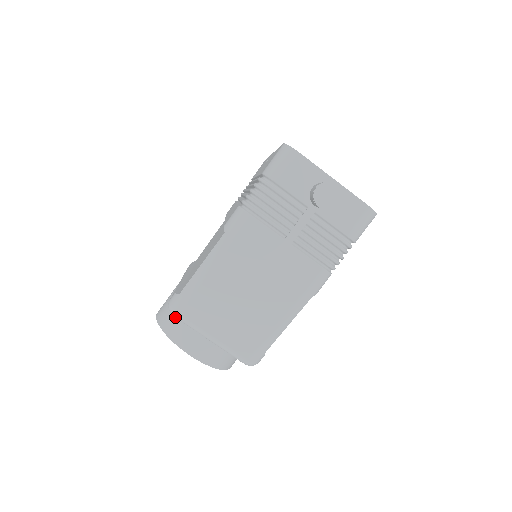
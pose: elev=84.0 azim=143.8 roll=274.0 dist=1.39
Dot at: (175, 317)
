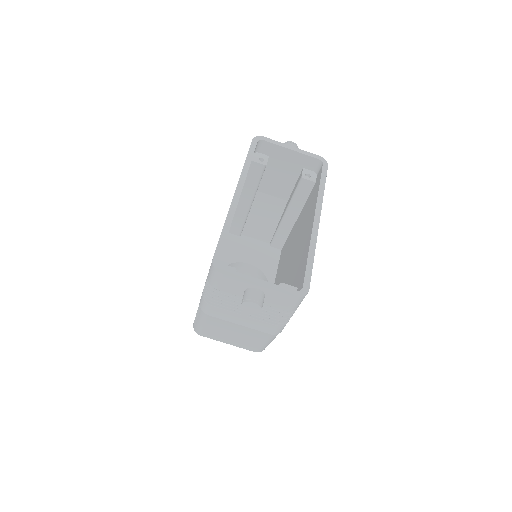
Dot at: occluded
